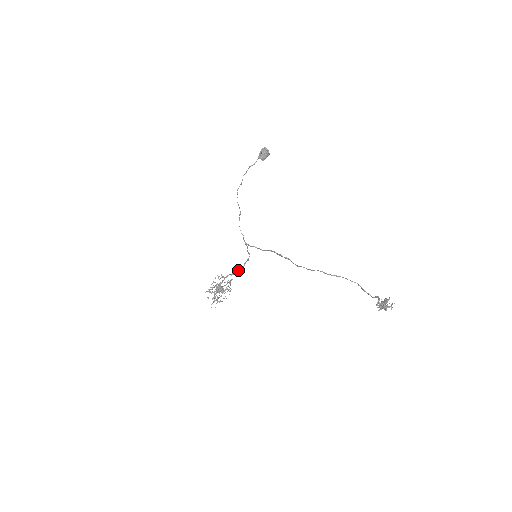
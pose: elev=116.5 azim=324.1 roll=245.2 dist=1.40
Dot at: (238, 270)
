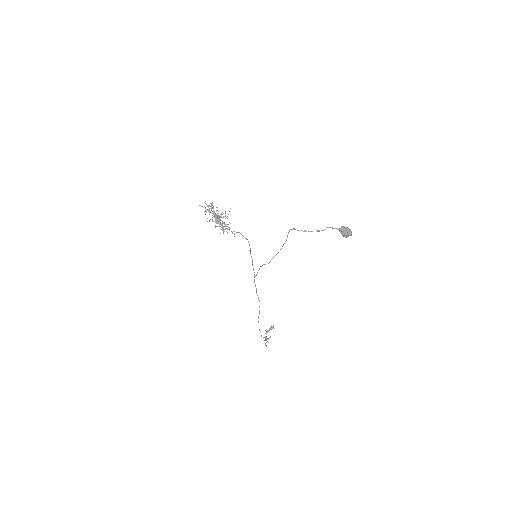
Dot at: (240, 233)
